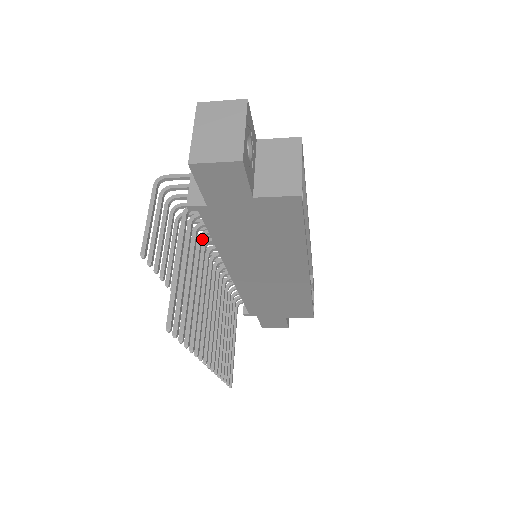
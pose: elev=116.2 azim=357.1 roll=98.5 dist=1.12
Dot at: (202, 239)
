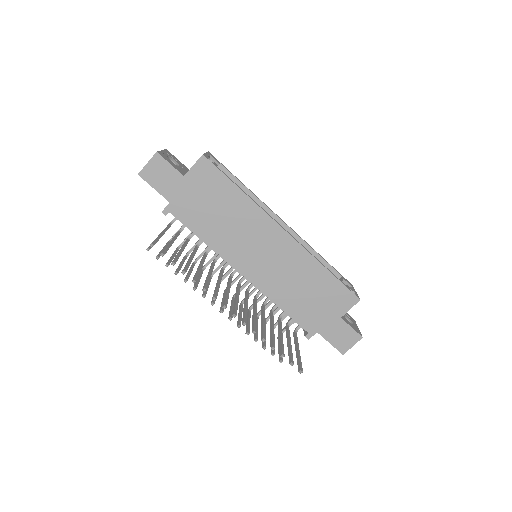
Dot at: (198, 247)
